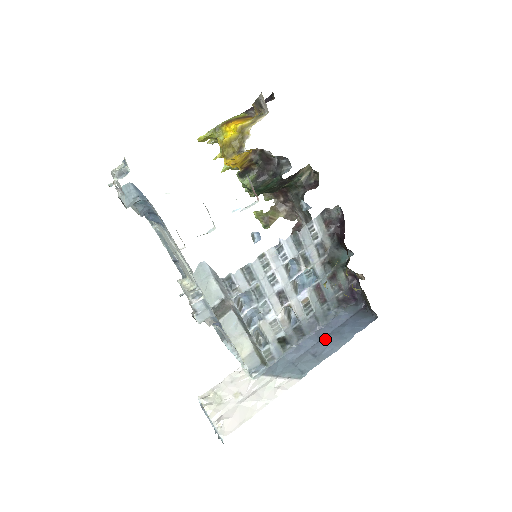
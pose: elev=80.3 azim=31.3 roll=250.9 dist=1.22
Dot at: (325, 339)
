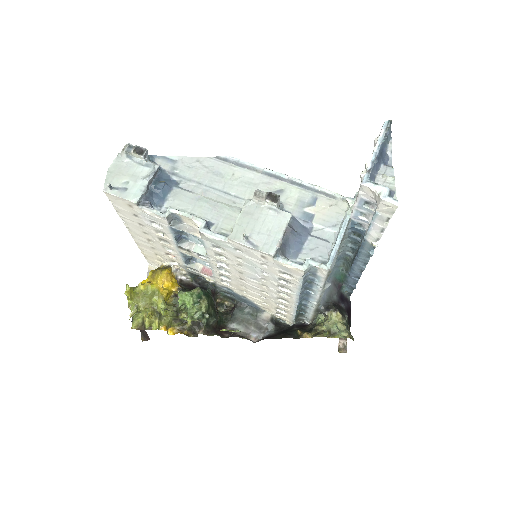
Dot at: occluded
